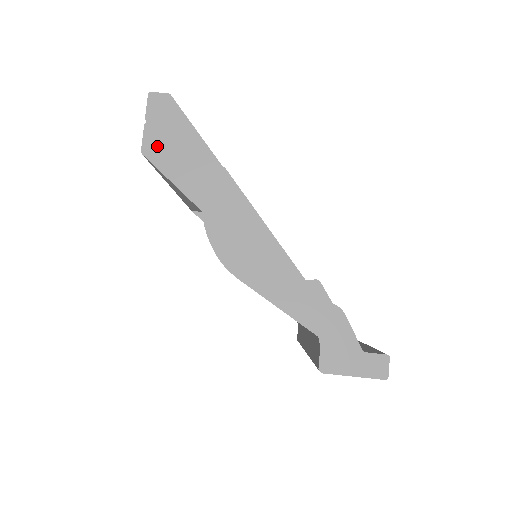
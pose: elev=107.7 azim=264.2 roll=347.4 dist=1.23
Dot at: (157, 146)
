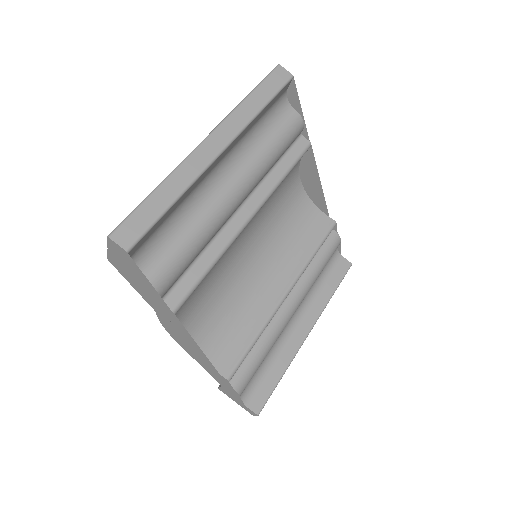
Dot at: (120, 266)
